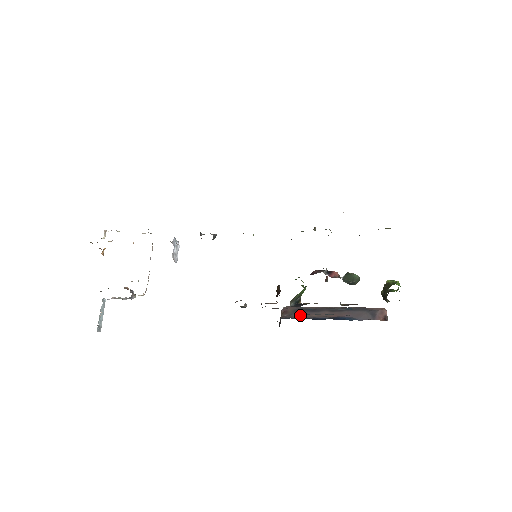
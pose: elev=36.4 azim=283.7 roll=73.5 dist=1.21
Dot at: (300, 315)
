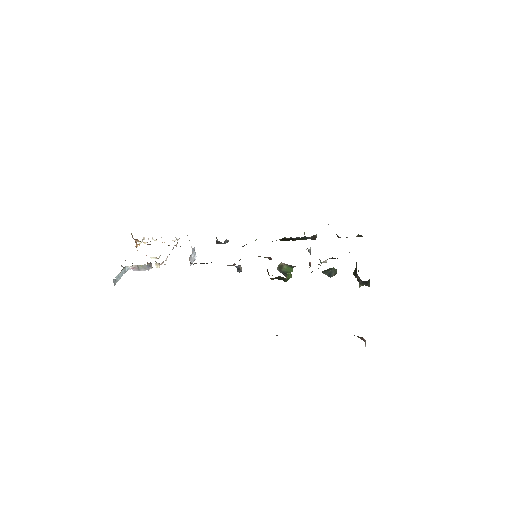
Dot at: occluded
